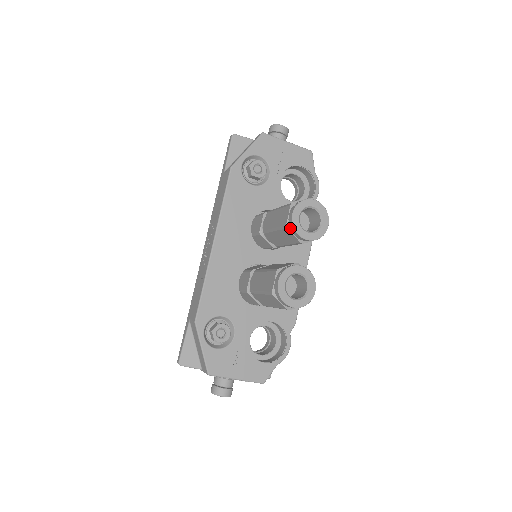
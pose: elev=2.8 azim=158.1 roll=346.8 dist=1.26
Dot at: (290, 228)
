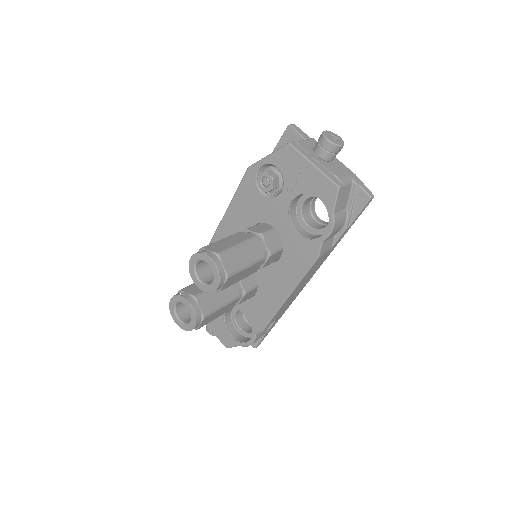
Dot at: occluded
